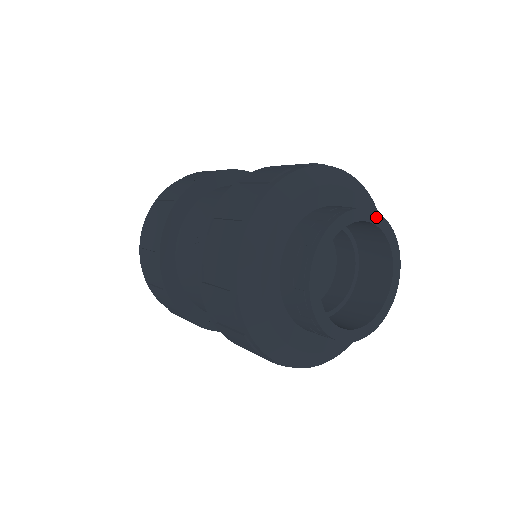
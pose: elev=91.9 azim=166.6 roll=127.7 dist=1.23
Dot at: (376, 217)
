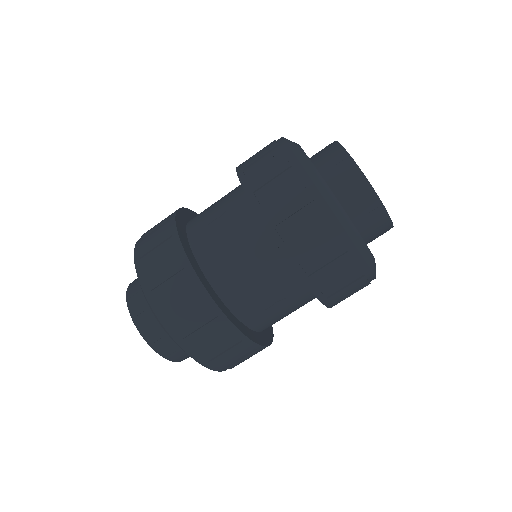
Dot at: occluded
